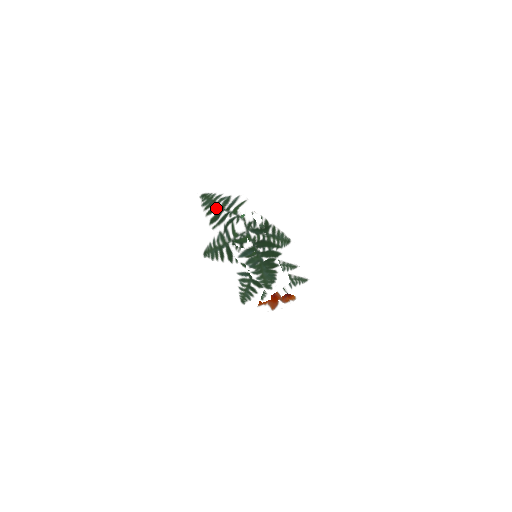
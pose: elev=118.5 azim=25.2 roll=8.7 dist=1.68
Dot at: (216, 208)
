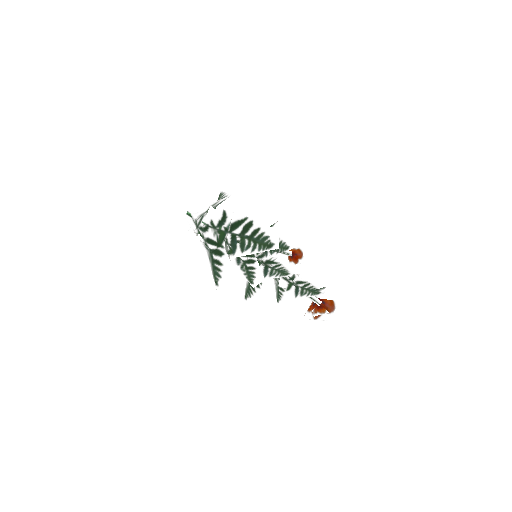
Dot at: occluded
